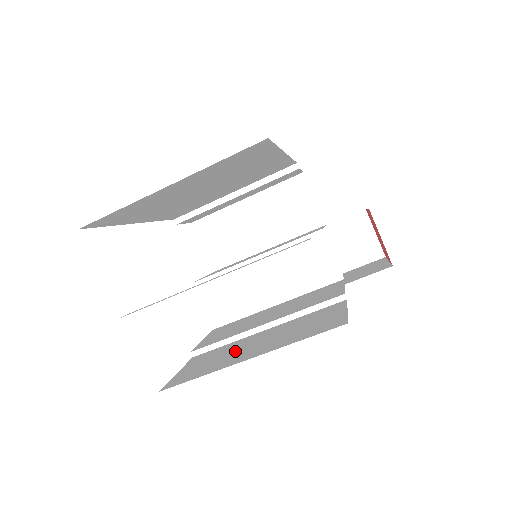
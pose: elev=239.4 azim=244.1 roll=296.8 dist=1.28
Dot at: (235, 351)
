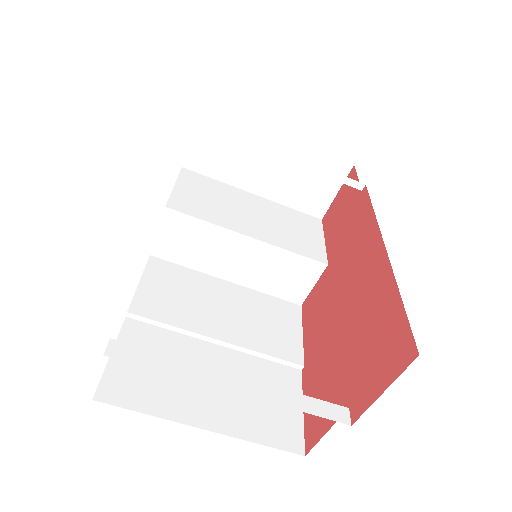
Dot at: occluded
